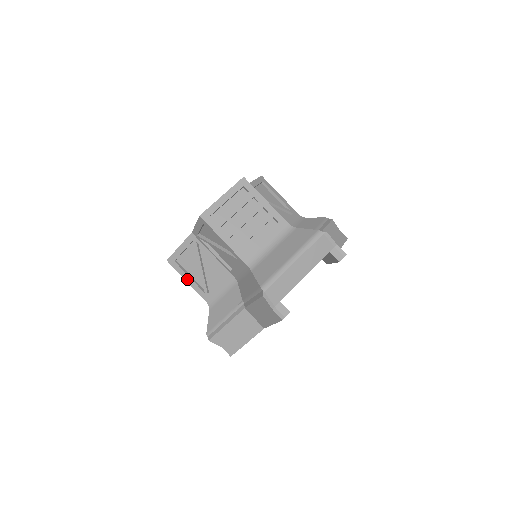
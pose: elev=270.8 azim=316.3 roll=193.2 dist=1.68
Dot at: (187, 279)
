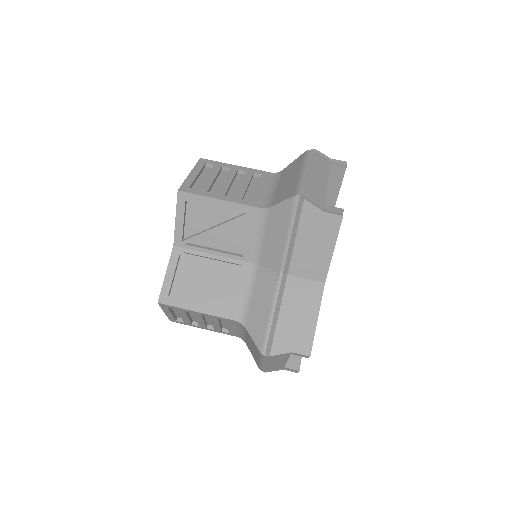
Dot at: (195, 308)
